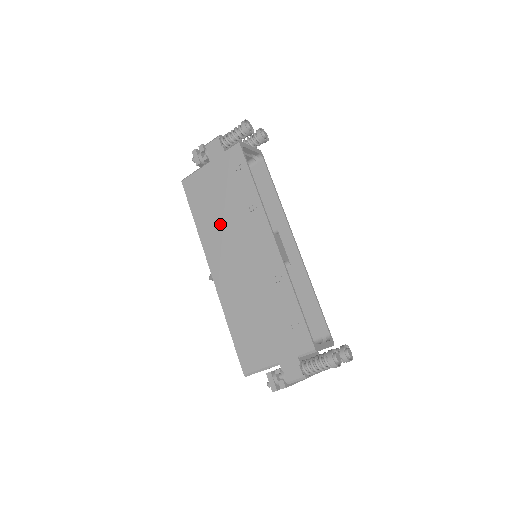
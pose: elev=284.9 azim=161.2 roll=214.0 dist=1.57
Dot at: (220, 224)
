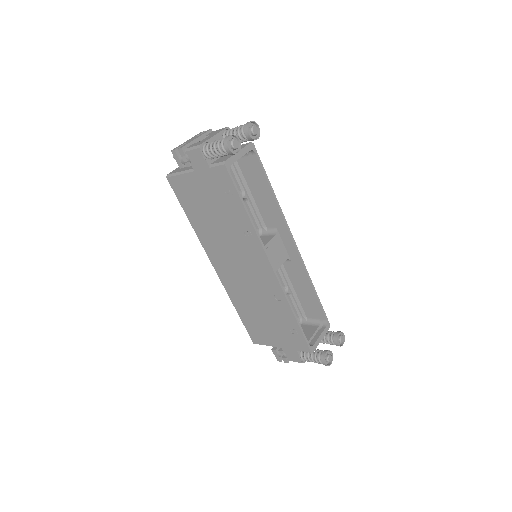
Dot at: (216, 234)
